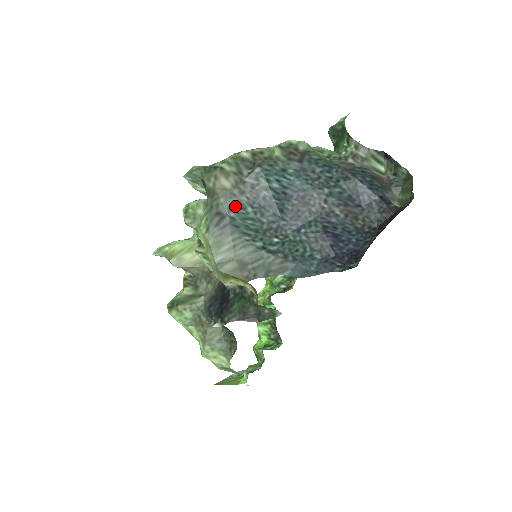
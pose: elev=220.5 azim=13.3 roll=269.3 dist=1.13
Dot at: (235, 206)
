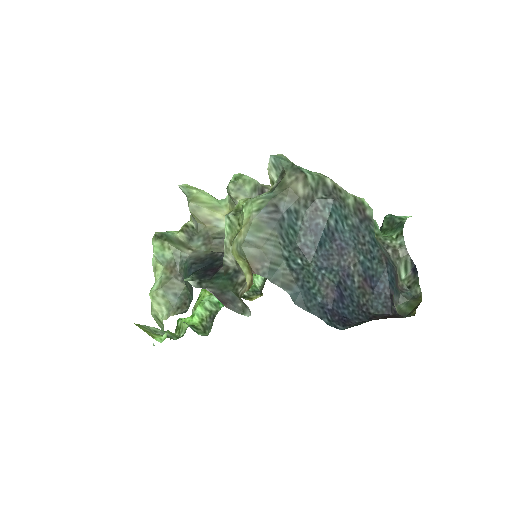
Dot at: (293, 211)
